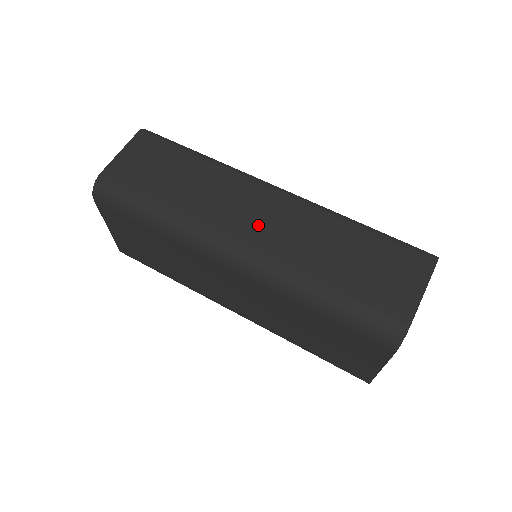
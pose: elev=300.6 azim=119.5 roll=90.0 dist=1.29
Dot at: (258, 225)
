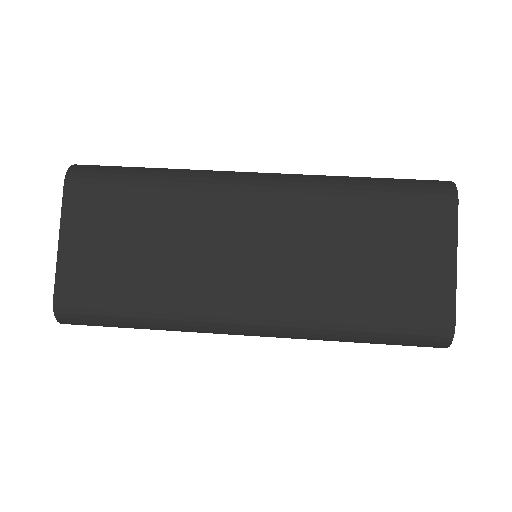
Dot at: occluded
